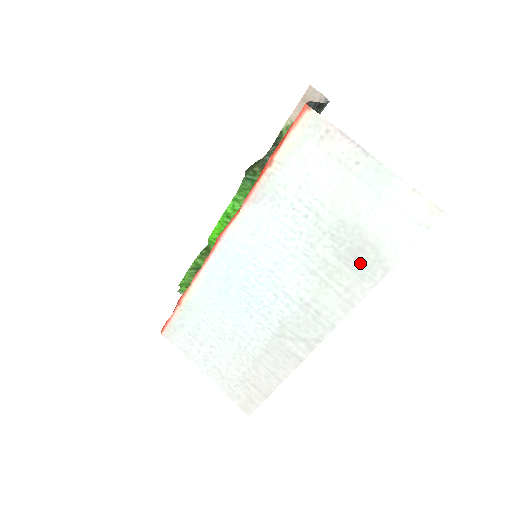
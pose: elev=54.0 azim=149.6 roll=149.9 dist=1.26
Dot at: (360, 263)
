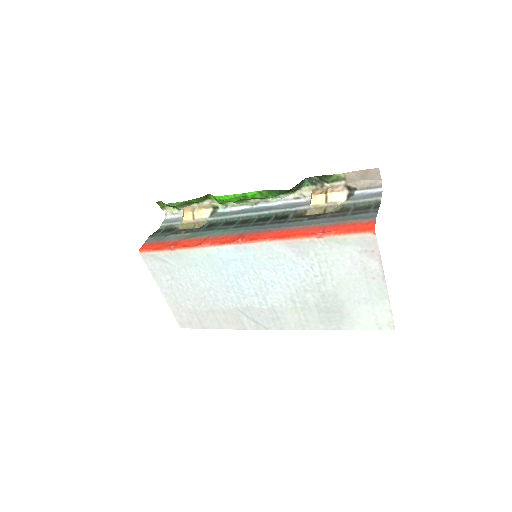
Dot at: (327, 316)
